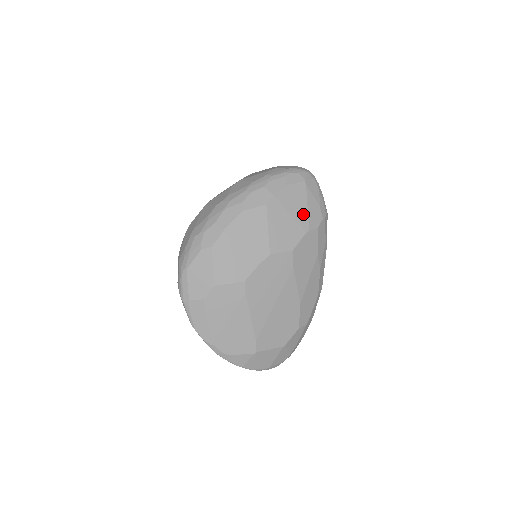
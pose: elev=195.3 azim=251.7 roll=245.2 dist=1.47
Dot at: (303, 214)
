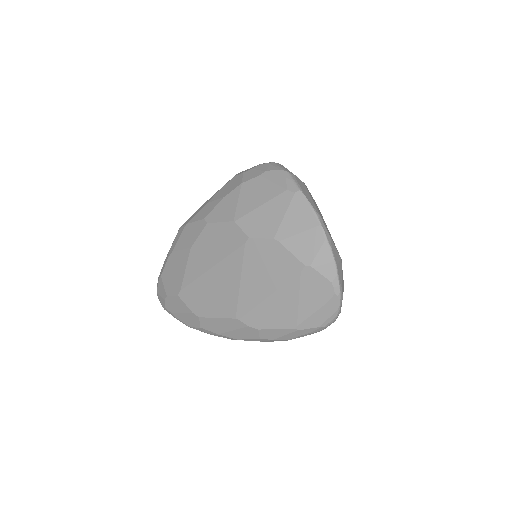
Dot at: occluded
